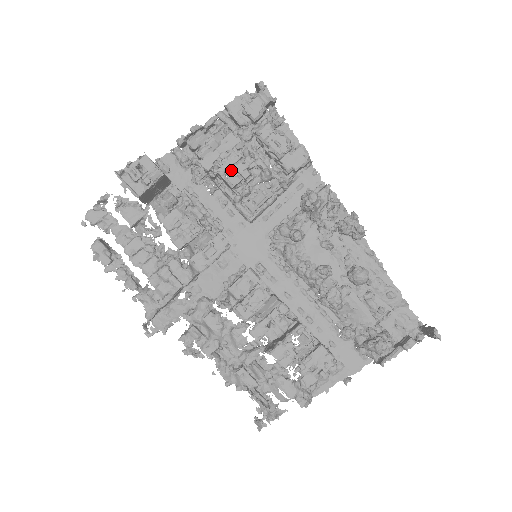
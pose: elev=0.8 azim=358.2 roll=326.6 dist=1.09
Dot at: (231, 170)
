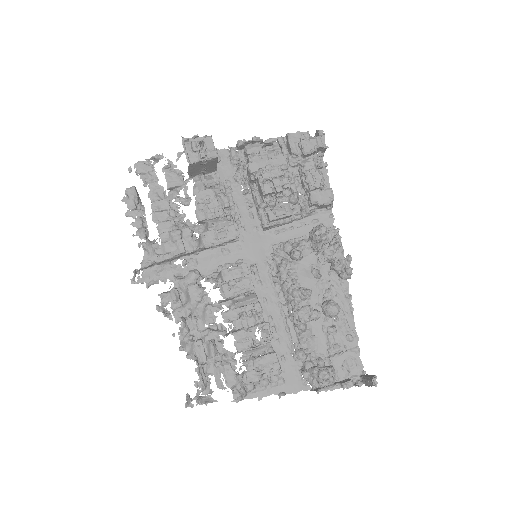
Dot at: (269, 181)
